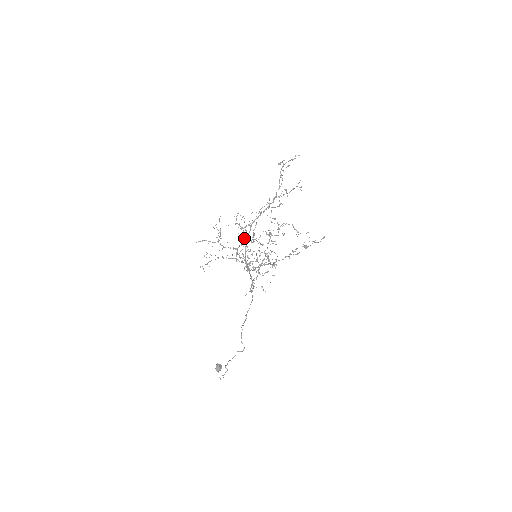
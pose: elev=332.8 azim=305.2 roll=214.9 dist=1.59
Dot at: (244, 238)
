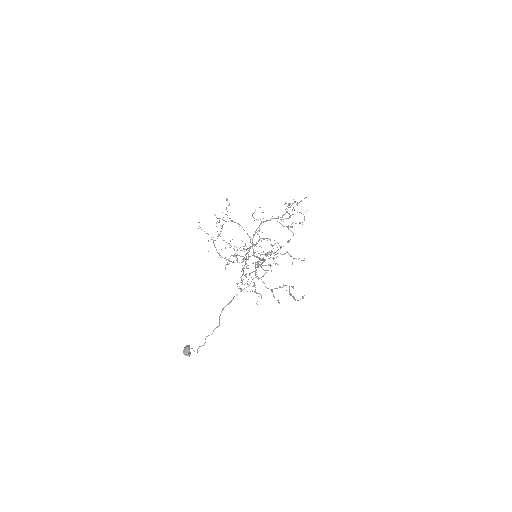
Dot at: occluded
